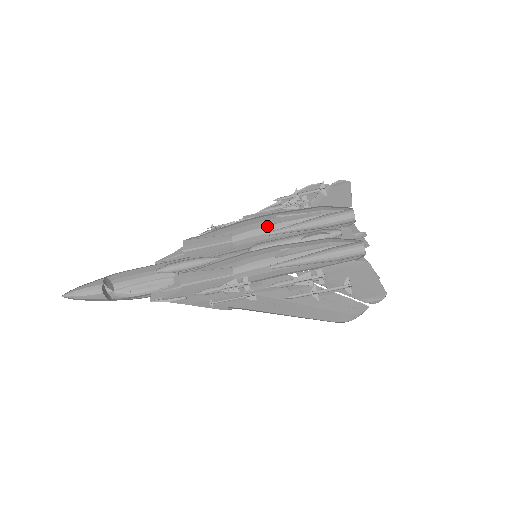
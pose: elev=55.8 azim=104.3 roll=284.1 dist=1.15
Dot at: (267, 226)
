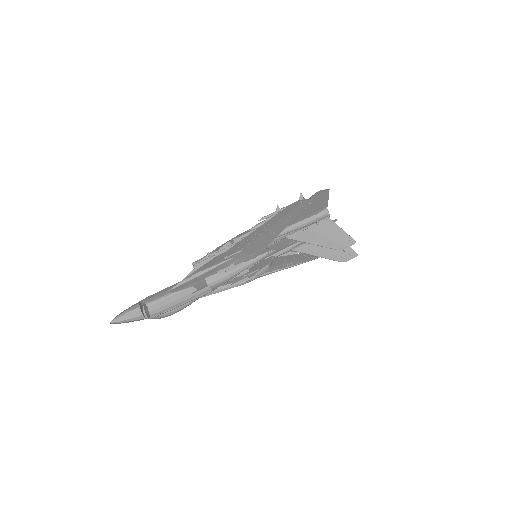
Dot at: occluded
